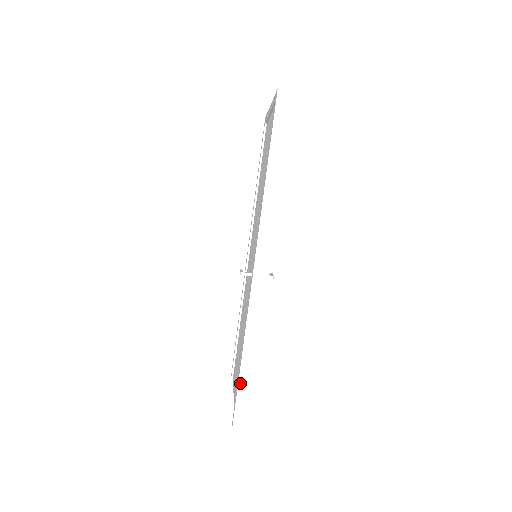
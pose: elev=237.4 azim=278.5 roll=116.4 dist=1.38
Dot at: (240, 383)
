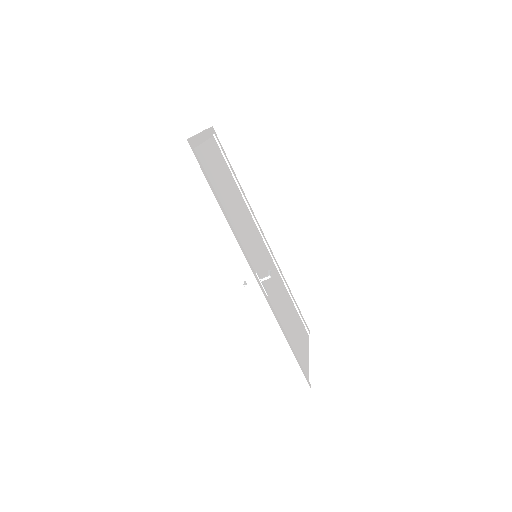
Dot at: (289, 363)
